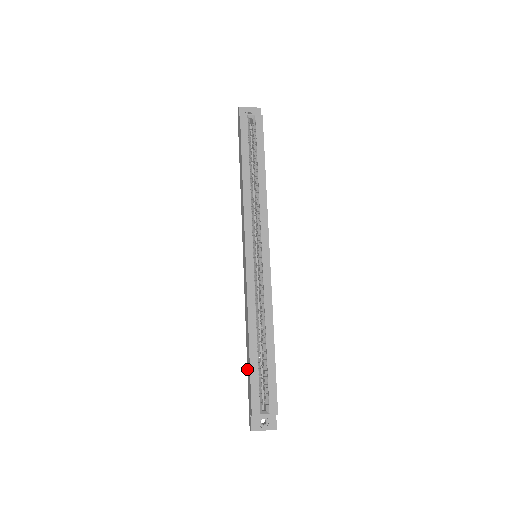
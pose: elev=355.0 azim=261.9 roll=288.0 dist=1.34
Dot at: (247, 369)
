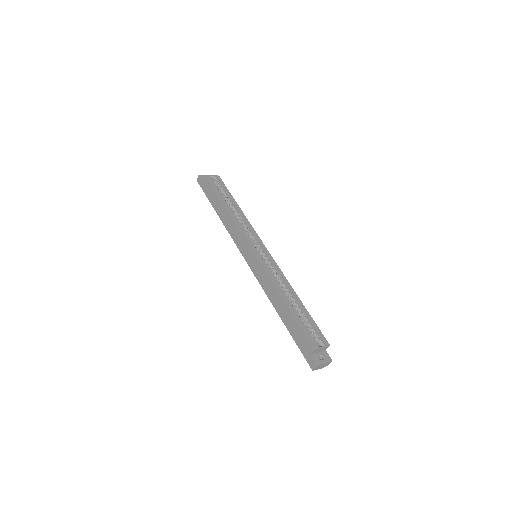
Dot at: (288, 330)
